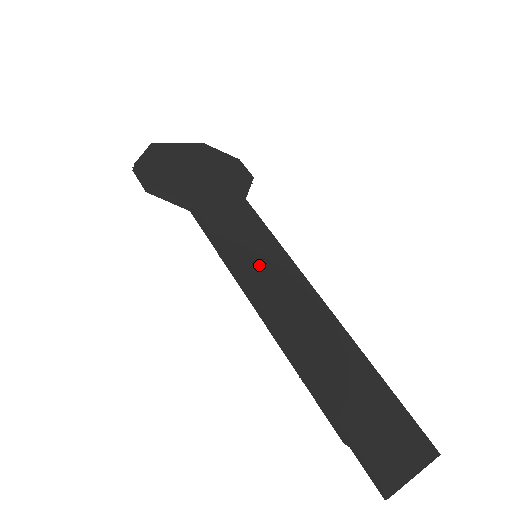
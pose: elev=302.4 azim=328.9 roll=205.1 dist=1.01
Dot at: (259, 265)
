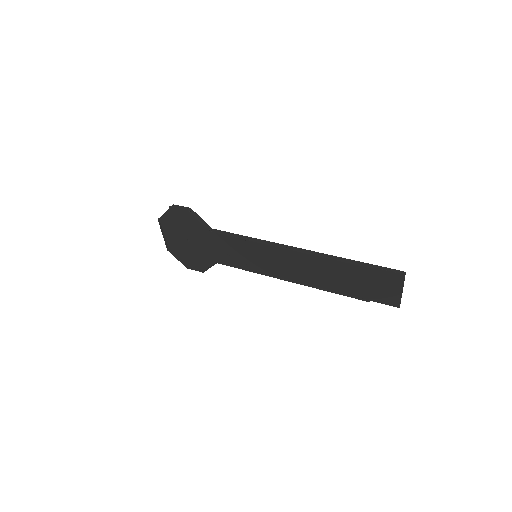
Dot at: (264, 253)
